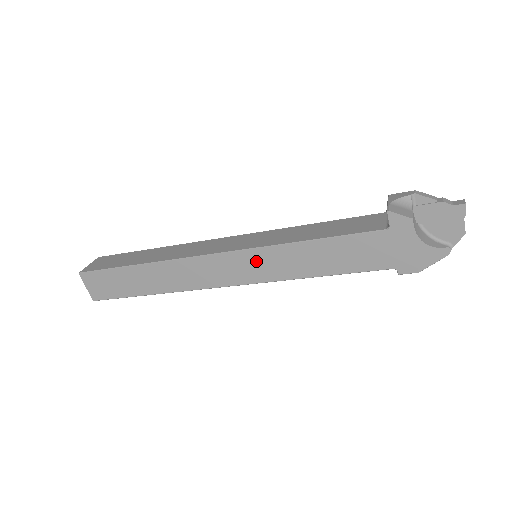
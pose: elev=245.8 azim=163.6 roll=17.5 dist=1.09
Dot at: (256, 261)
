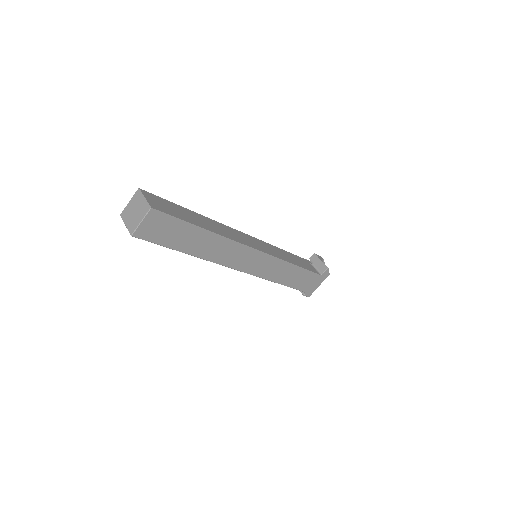
Dot at: (269, 264)
